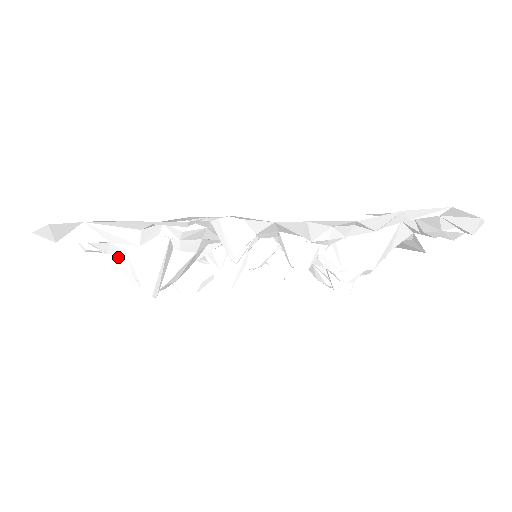
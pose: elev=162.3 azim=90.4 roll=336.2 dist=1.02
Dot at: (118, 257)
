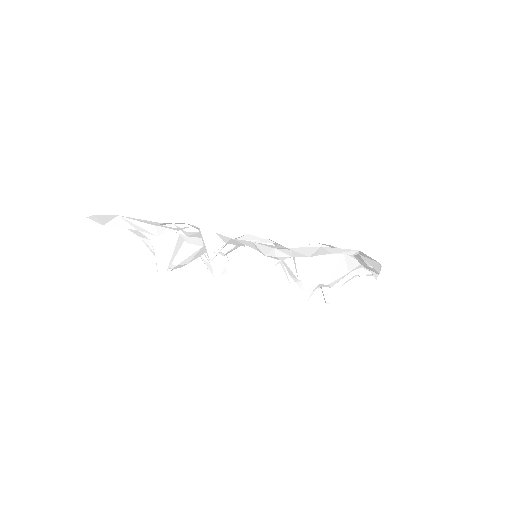
Dot at: (146, 240)
